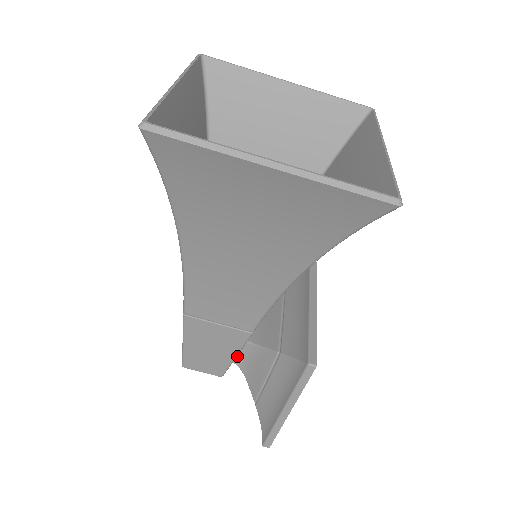
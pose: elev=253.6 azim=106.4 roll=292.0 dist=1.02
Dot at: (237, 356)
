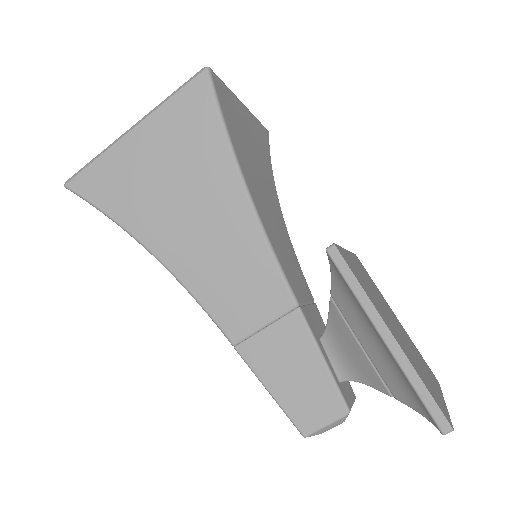
Dot at: (334, 367)
